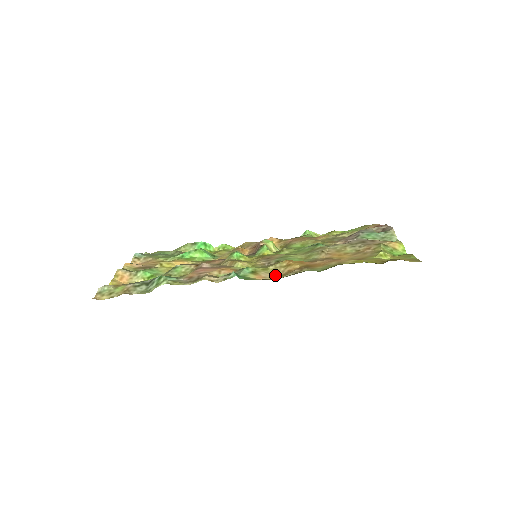
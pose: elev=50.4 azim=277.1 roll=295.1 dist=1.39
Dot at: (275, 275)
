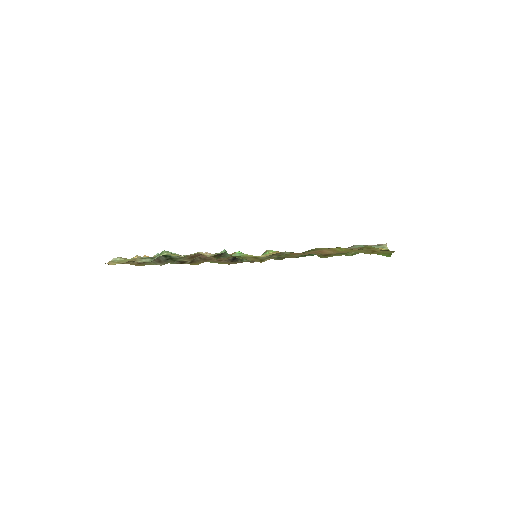
Dot at: occluded
